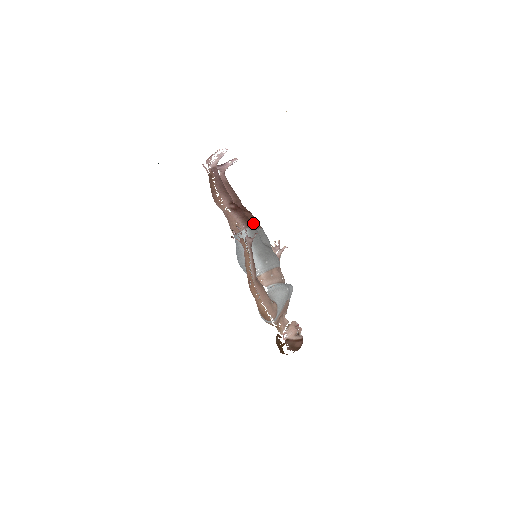
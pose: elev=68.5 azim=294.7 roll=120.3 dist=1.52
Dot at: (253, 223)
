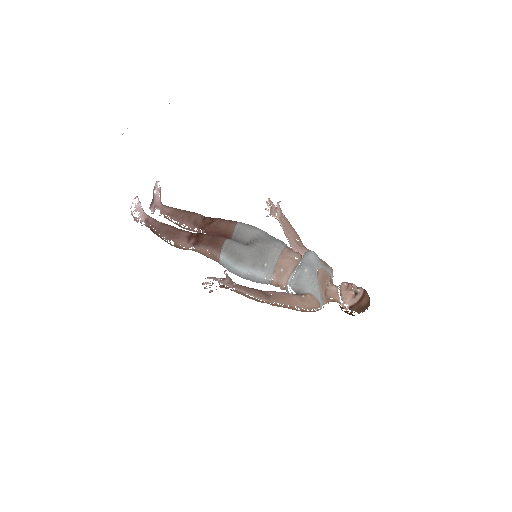
Dot at: (225, 230)
